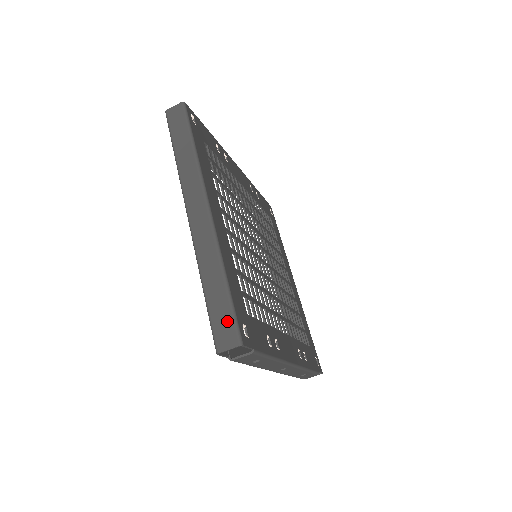
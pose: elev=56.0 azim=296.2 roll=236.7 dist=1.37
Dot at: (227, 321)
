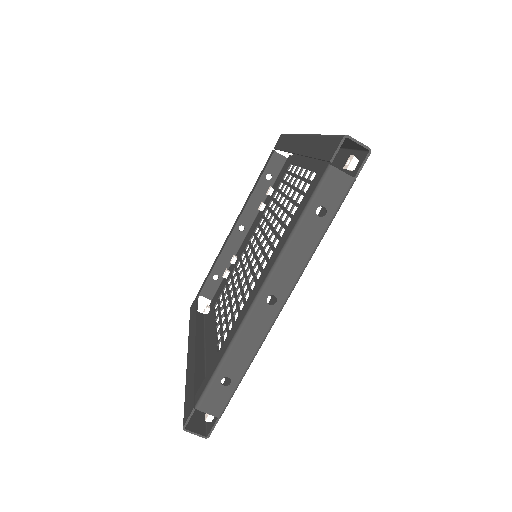
Dot at: occluded
